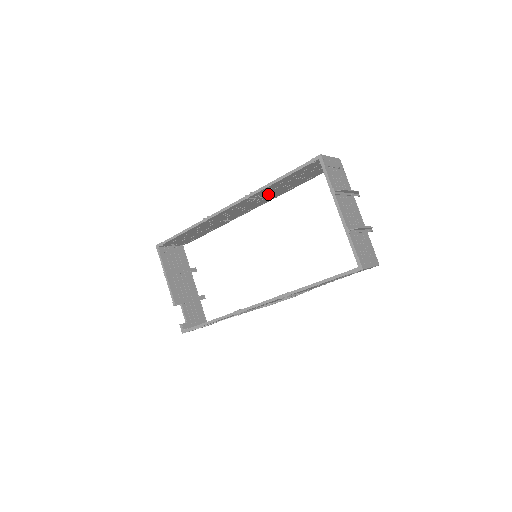
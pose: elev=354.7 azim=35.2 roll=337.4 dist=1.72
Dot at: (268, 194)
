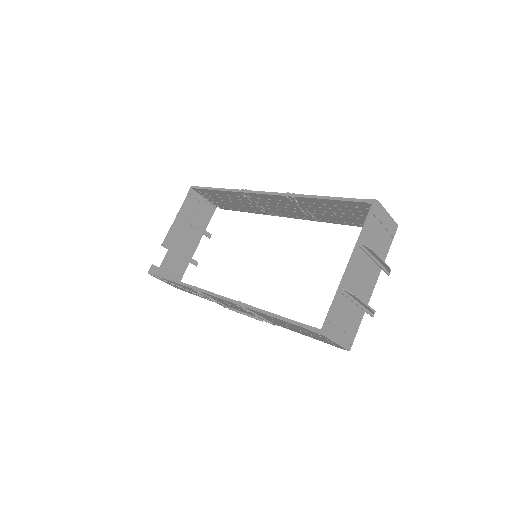
Dot at: (310, 209)
